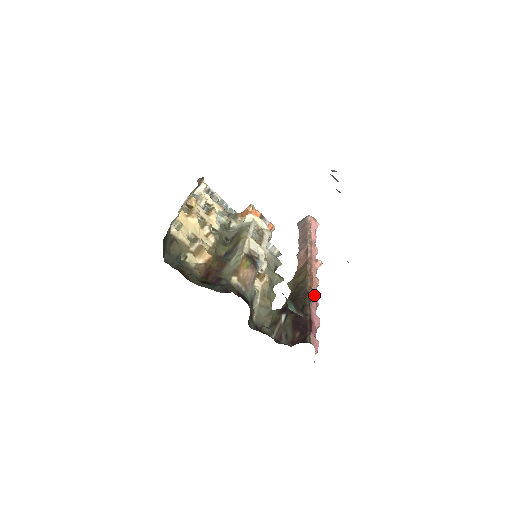
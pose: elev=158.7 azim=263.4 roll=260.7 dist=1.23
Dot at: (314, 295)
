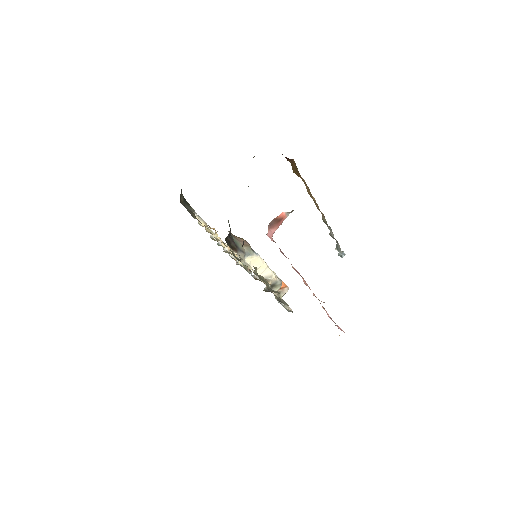
Dot at: (299, 274)
